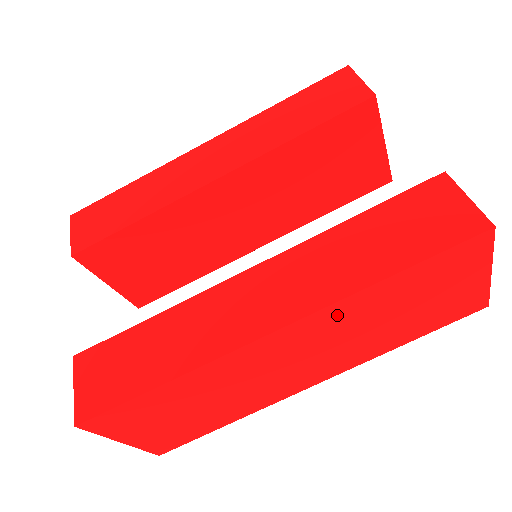
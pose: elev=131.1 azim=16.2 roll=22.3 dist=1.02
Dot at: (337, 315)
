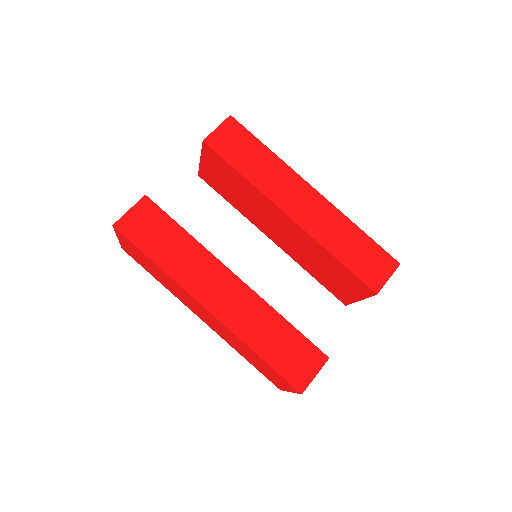
Dot at: (231, 334)
